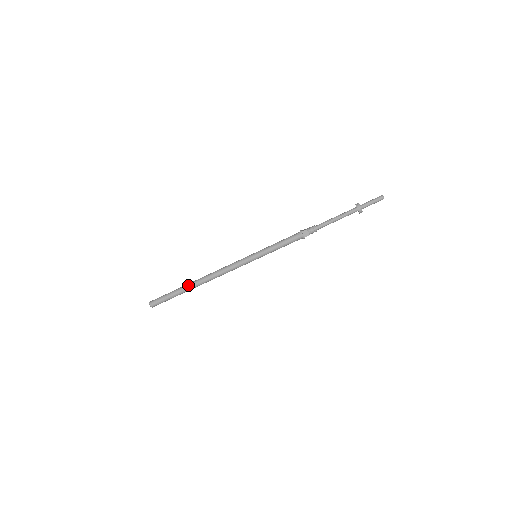
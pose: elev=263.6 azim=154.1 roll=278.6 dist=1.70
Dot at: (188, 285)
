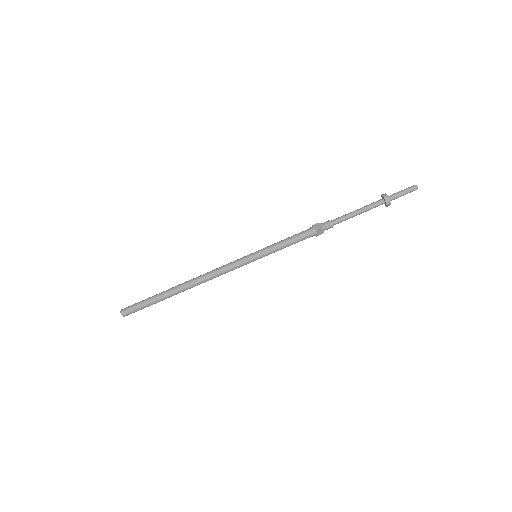
Dot at: (170, 288)
